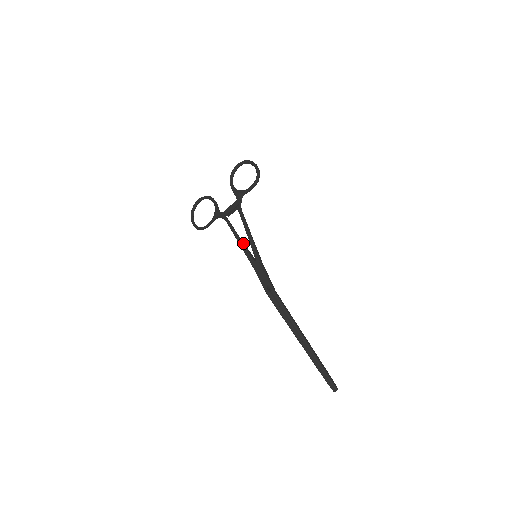
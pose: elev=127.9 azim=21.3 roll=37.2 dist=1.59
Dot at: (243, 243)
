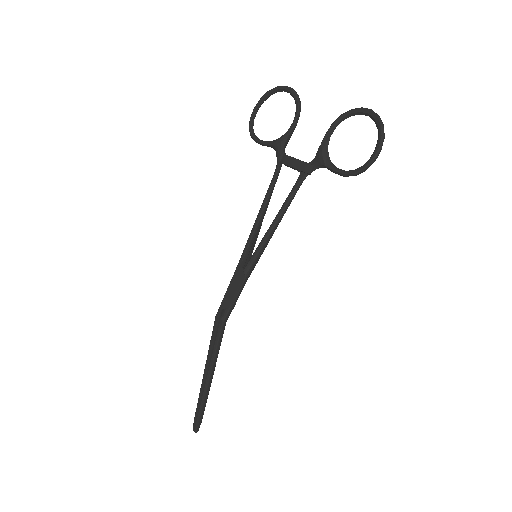
Dot at: (258, 228)
